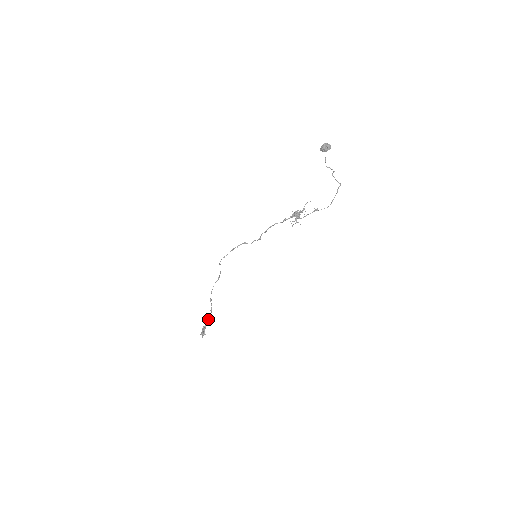
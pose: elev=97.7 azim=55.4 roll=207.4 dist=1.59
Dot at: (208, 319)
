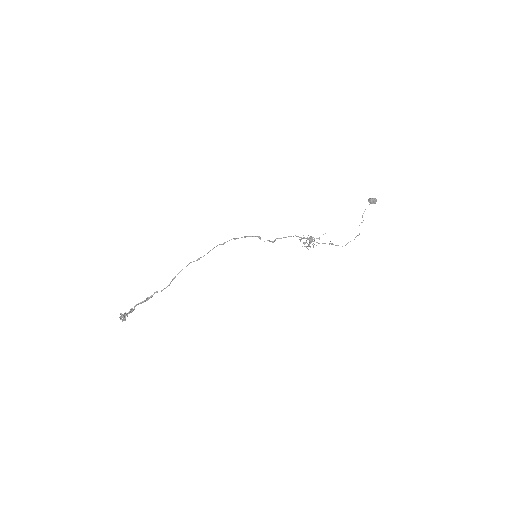
Dot at: (144, 301)
